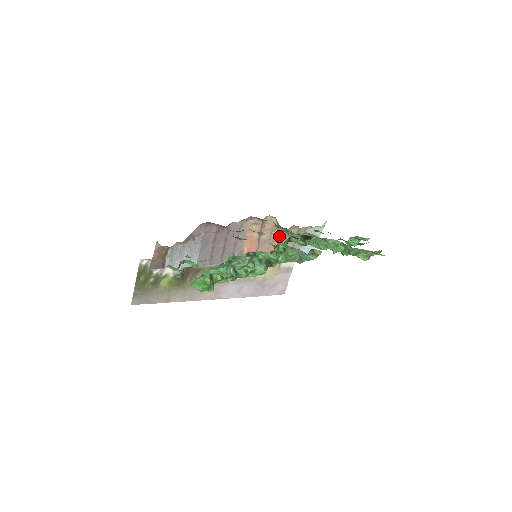
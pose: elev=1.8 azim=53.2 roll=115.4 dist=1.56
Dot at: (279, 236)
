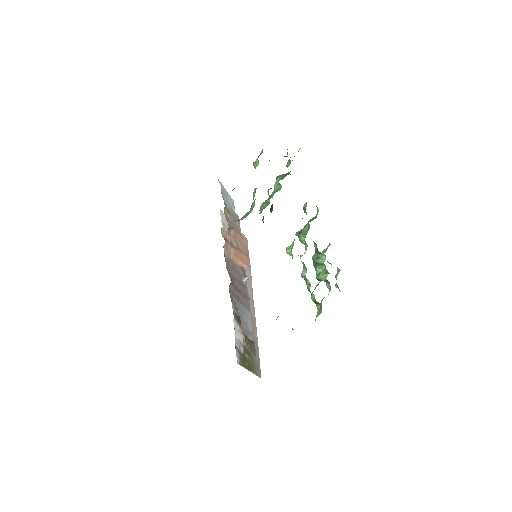
Dot at: occluded
